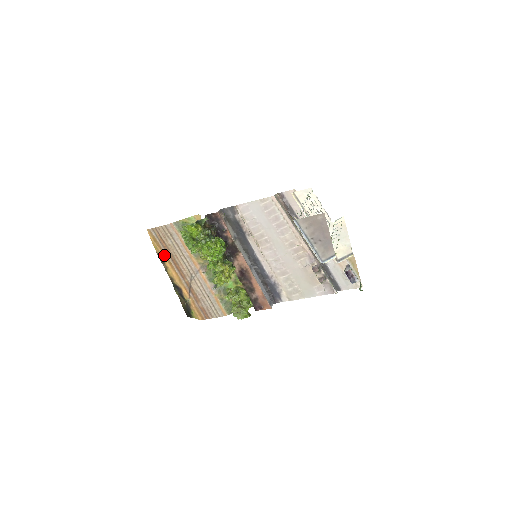
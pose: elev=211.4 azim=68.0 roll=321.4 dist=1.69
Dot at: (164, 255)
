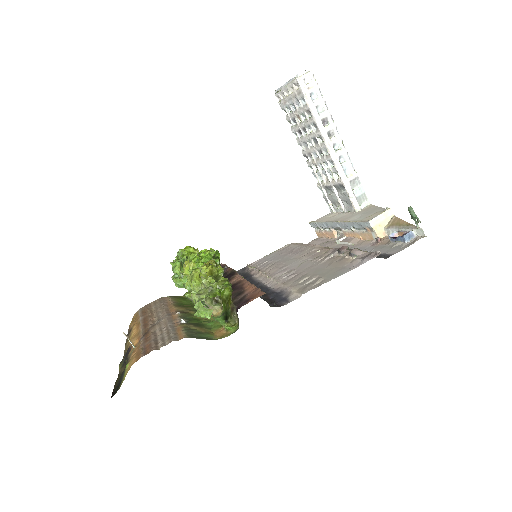
Dot at: (137, 322)
